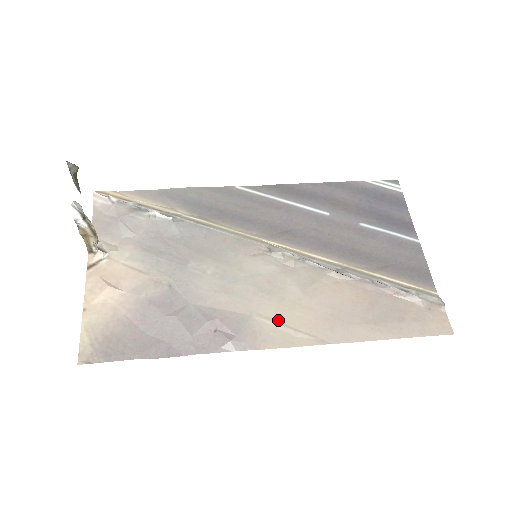
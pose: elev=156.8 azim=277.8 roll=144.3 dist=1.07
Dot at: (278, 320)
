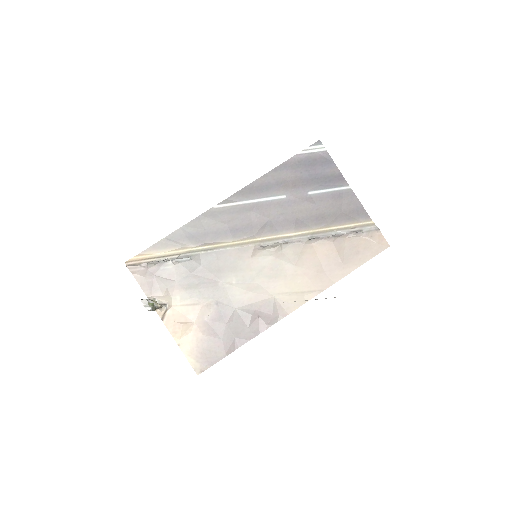
Dot at: (289, 292)
